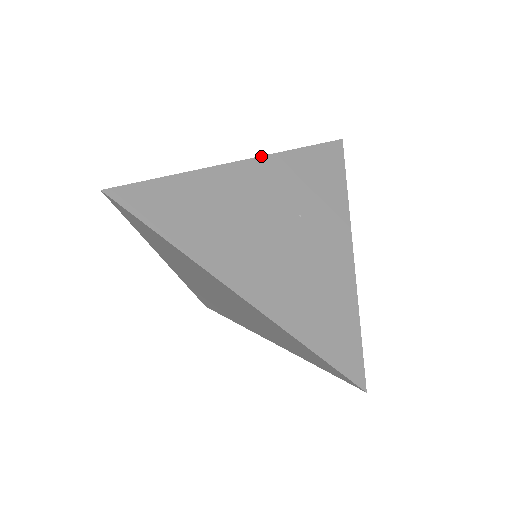
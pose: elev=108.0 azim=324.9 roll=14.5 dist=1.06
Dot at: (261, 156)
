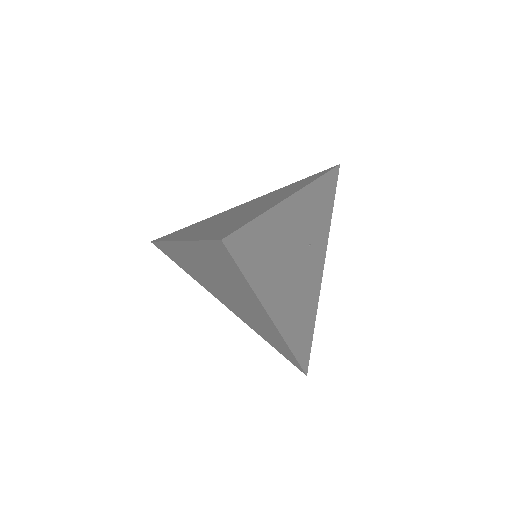
Dot at: (303, 187)
